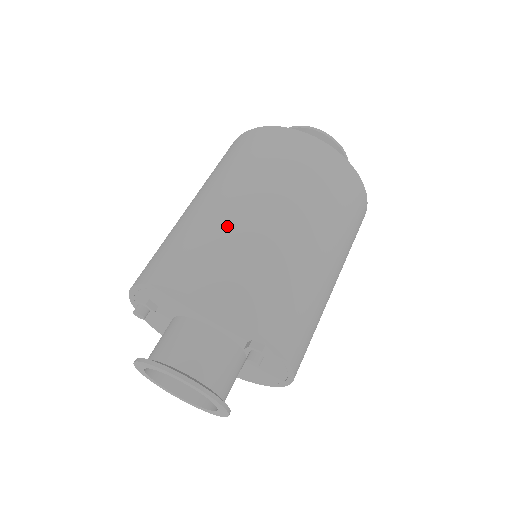
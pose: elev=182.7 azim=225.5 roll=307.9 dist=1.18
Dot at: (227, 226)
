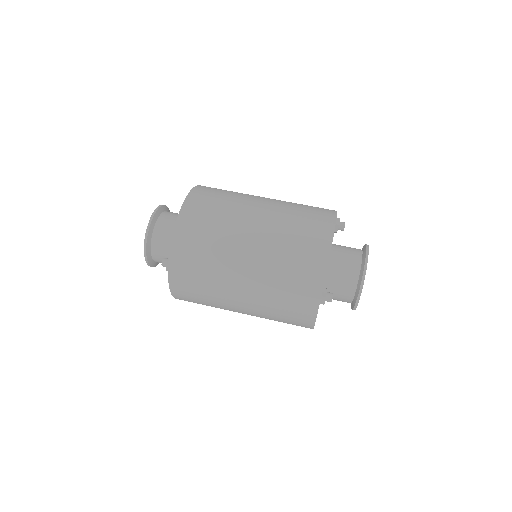
Dot at: (232, 217)
